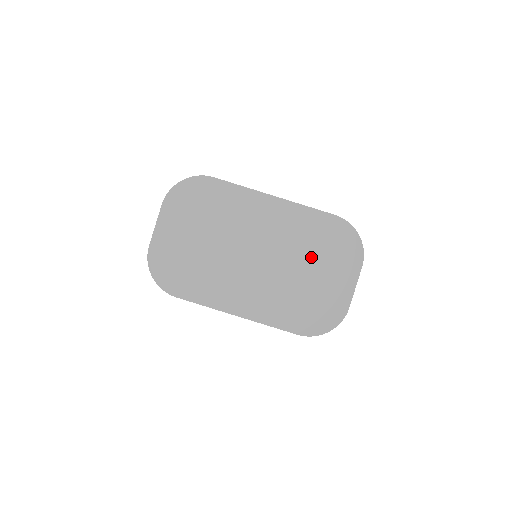
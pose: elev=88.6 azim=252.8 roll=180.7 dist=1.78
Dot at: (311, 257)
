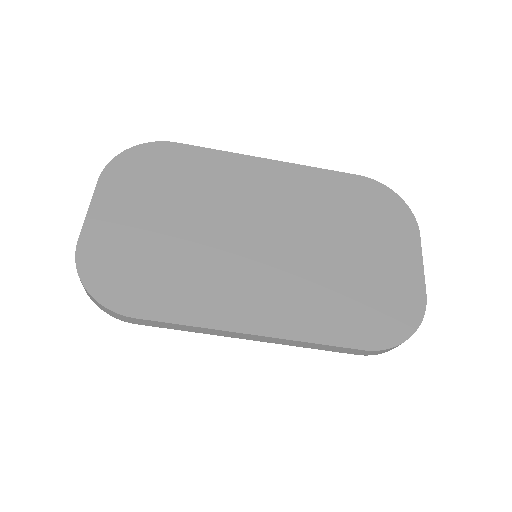
Dot at: (345, 230)
